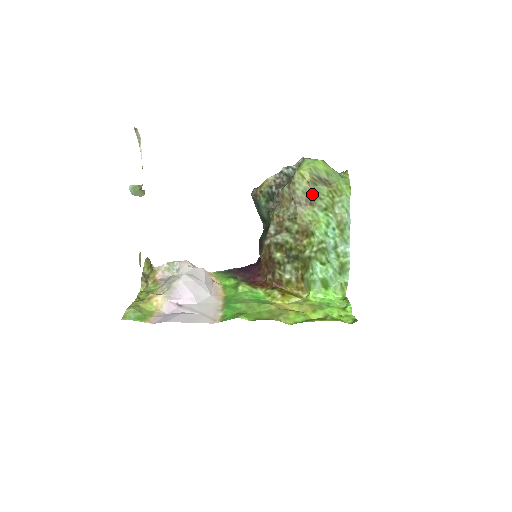
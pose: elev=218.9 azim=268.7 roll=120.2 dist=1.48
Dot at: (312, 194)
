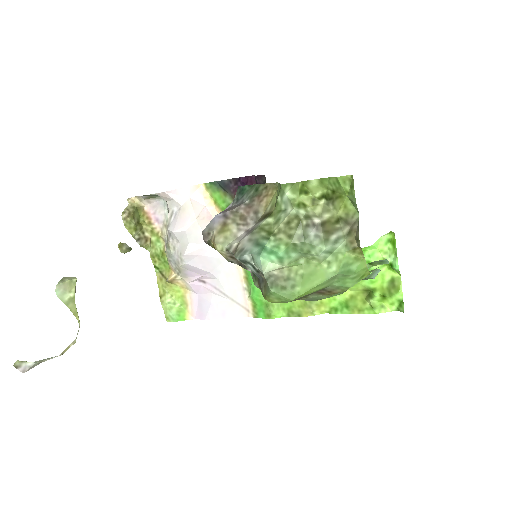
Dot at: occluded
